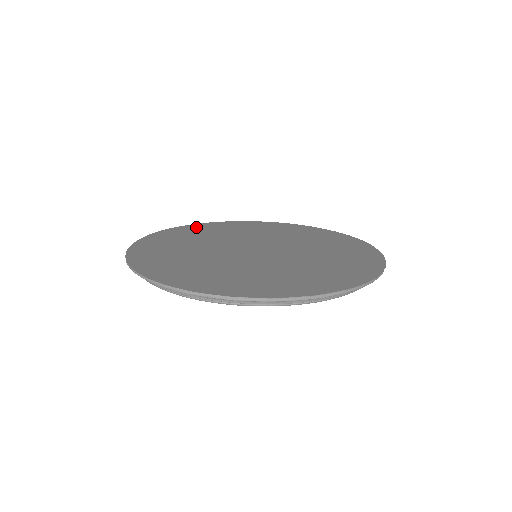
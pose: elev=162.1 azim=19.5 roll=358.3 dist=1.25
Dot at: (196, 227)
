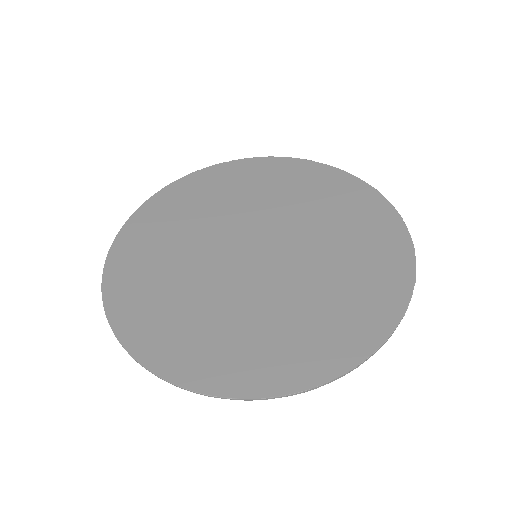
Dot at: (123, 262)
